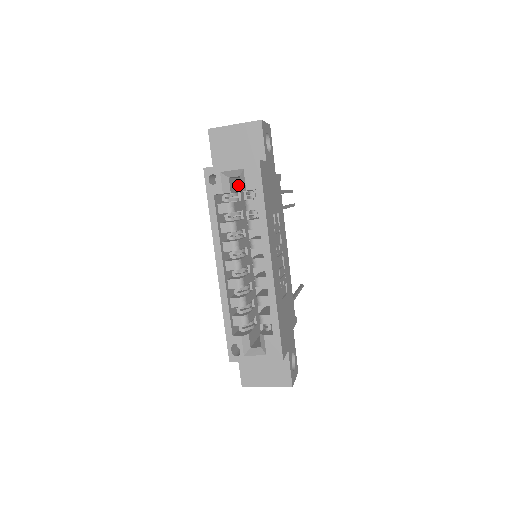
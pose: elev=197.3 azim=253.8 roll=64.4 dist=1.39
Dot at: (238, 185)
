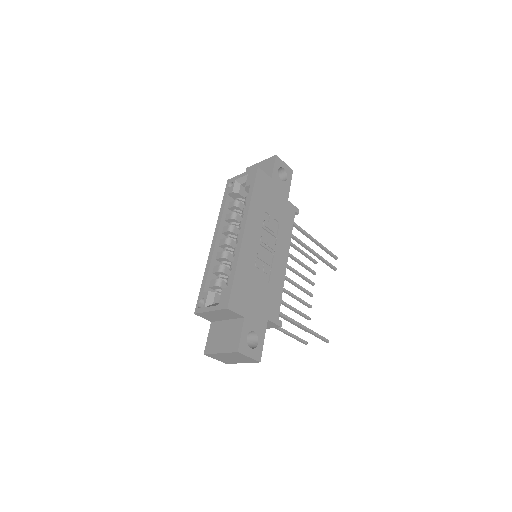
Dot at: occluded
